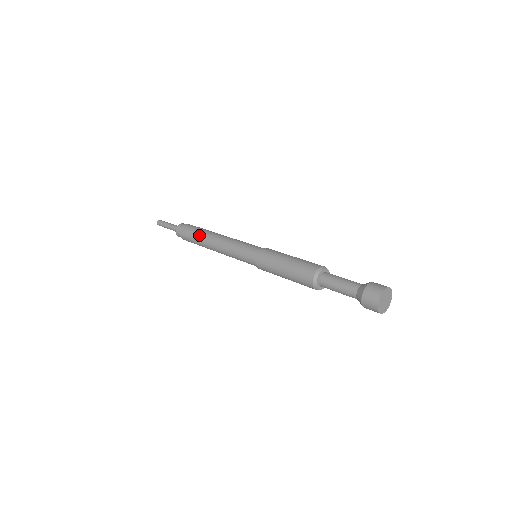
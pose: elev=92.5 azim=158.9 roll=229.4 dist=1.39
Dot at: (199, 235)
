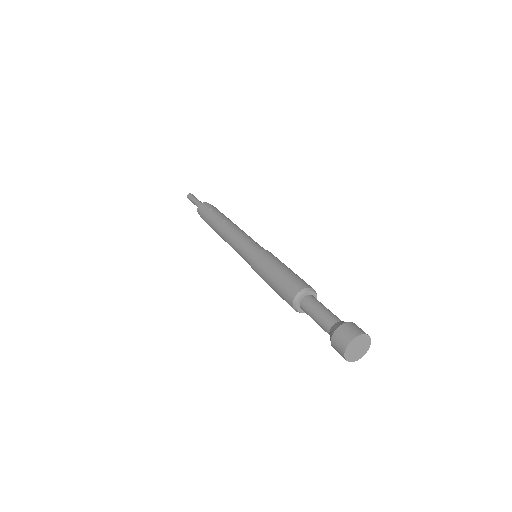
Dot at: (211, 227)
